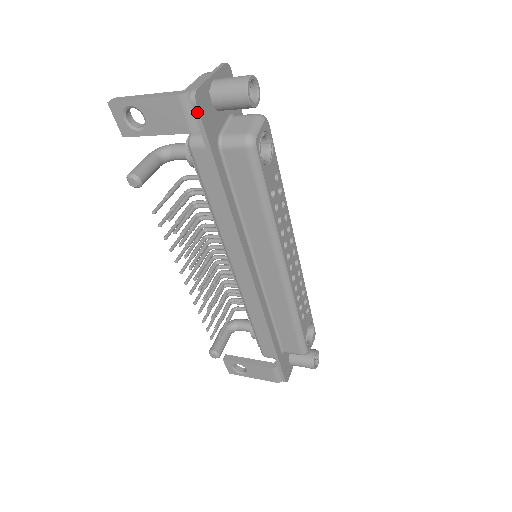
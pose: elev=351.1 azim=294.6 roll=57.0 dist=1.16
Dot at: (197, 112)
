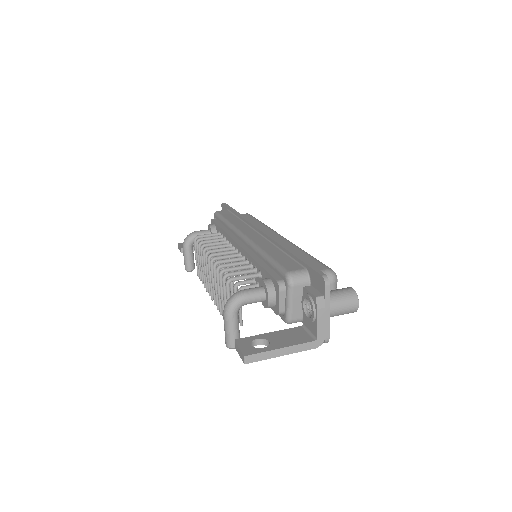
Dot at: occluded
